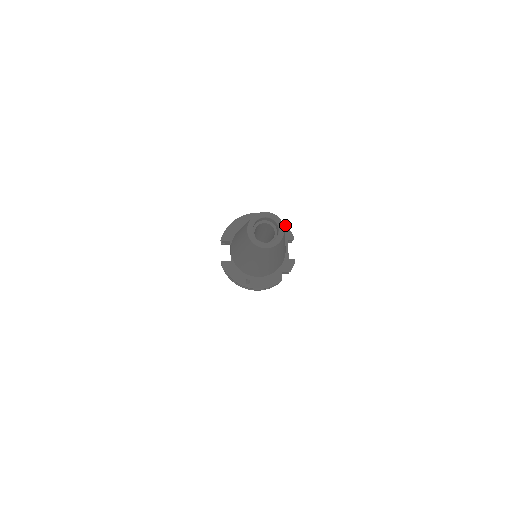
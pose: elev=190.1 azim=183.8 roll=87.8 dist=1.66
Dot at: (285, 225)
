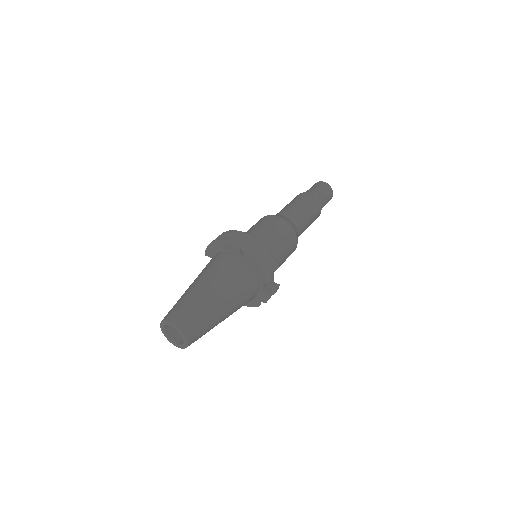
Dot at: (258, 264)
